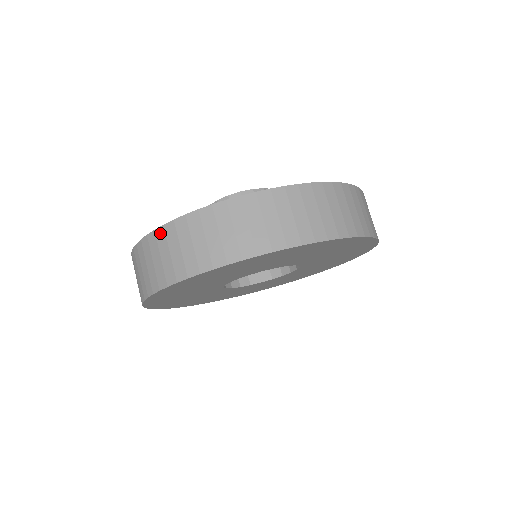
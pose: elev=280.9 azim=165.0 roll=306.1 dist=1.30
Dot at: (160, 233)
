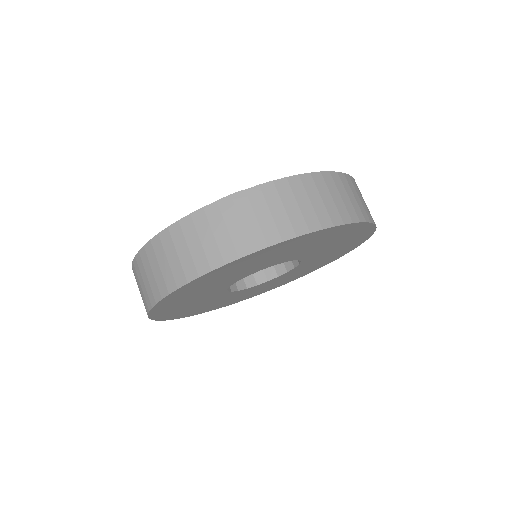
Dot at: (135, 264)
